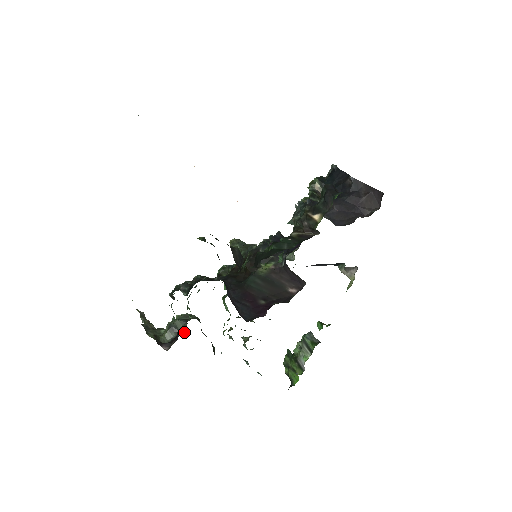
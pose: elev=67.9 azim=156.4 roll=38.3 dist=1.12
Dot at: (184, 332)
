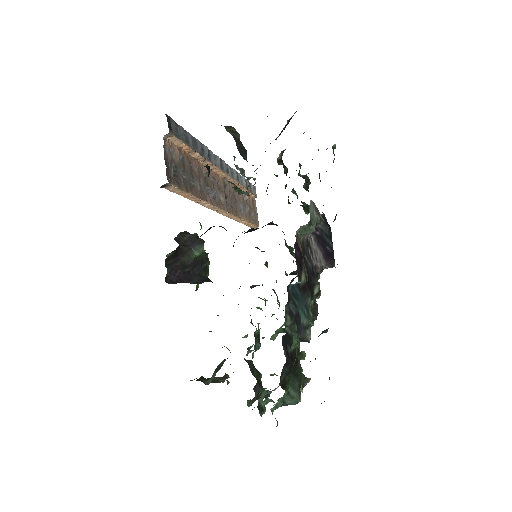
Dot at: (220, 367)
